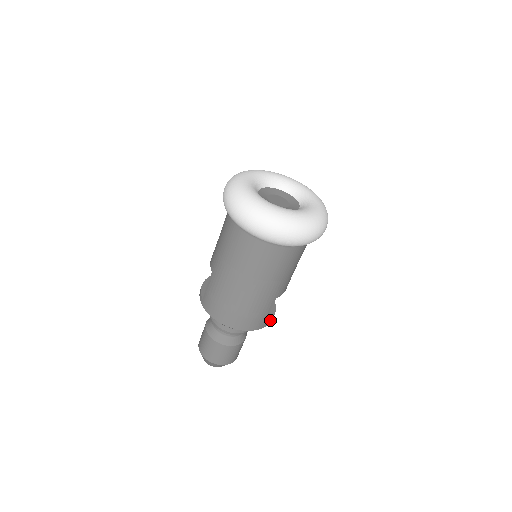
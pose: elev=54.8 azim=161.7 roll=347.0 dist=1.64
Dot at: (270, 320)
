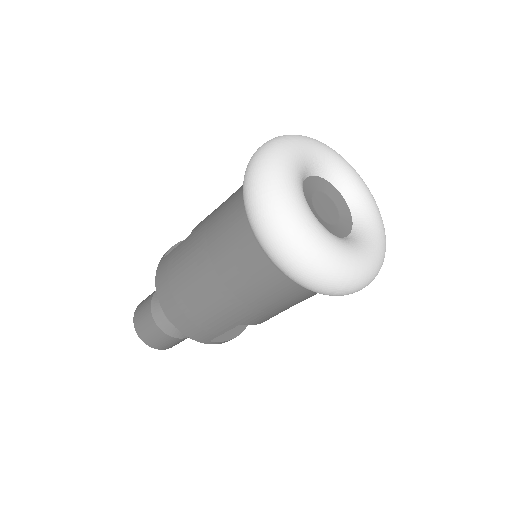
Dot at: (222, 341)
